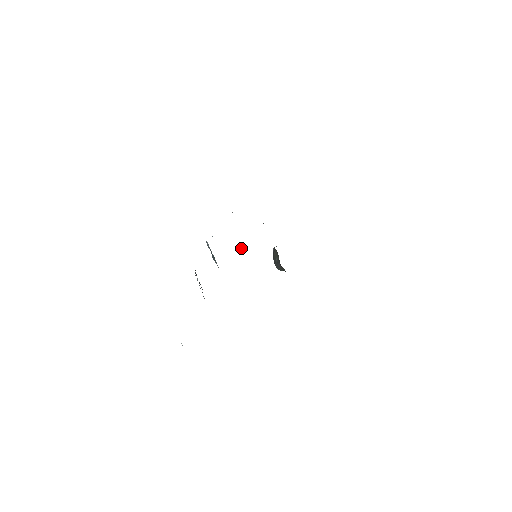
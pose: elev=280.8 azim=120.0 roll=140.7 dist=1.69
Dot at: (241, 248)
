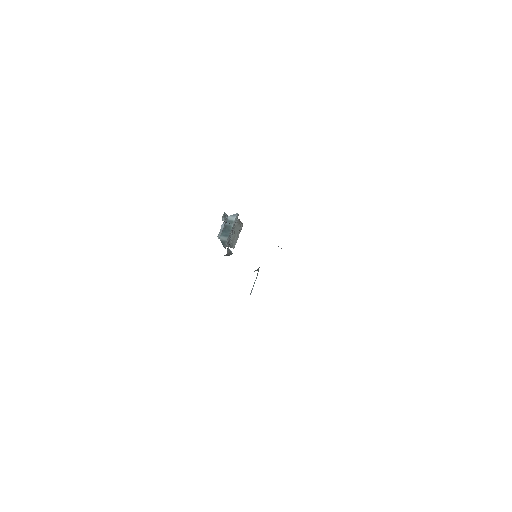
Dot at: (225, 255)
